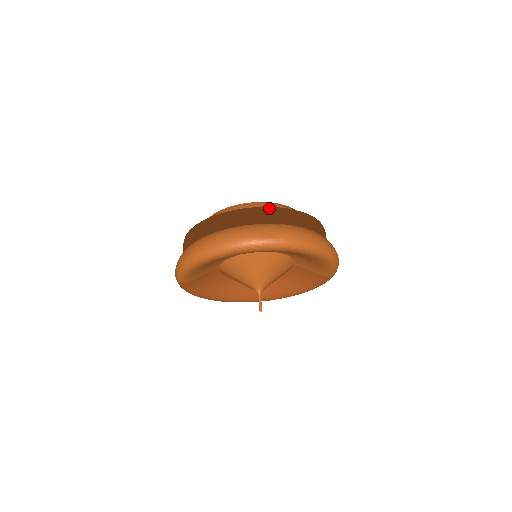
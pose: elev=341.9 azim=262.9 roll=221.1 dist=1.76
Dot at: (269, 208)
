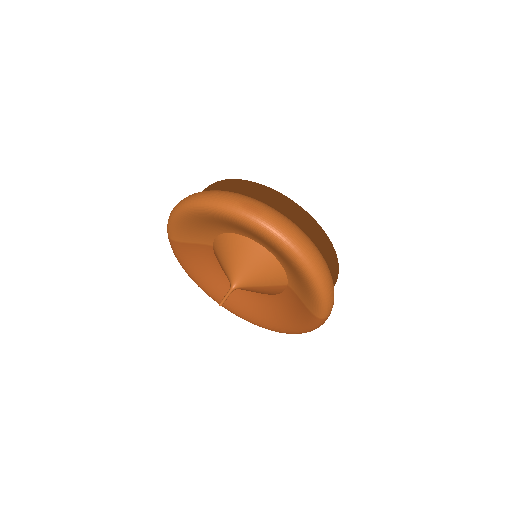
Dot at: (278, 193)
